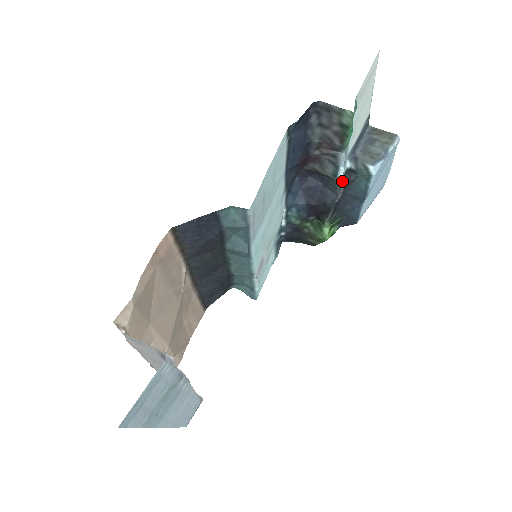
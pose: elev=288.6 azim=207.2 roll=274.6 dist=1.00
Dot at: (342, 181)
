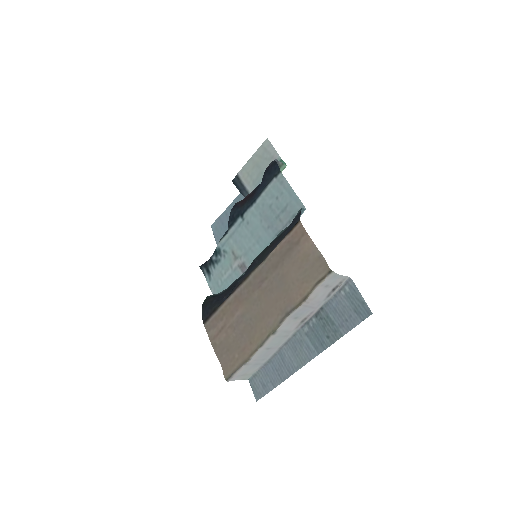
Dot at: occluded
